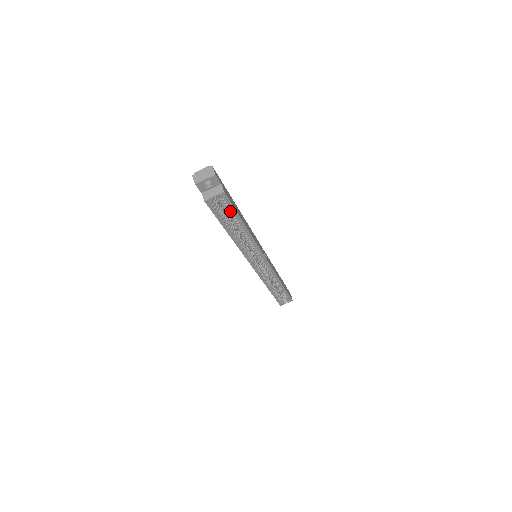
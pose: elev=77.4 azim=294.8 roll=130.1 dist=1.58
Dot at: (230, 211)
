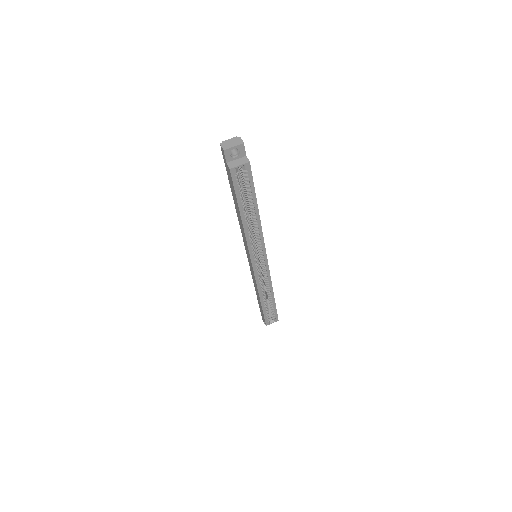
Dot at: (249, 188)
